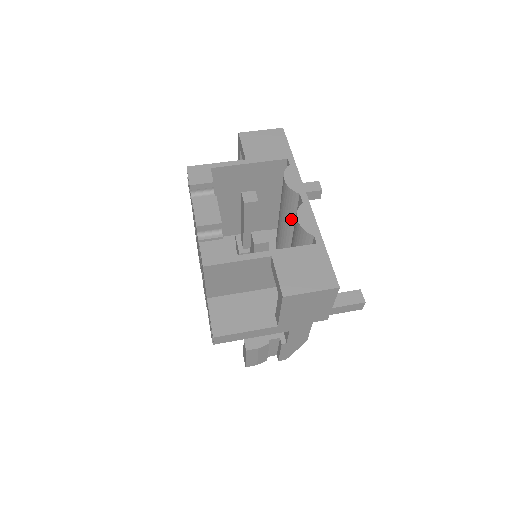
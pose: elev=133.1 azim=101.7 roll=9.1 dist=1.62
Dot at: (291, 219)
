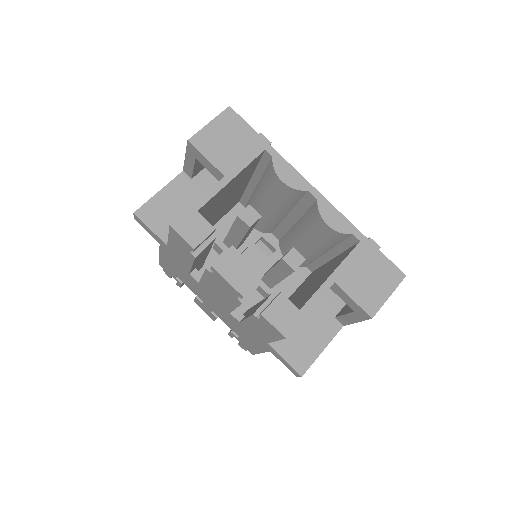
Dot at: (287, 209)
